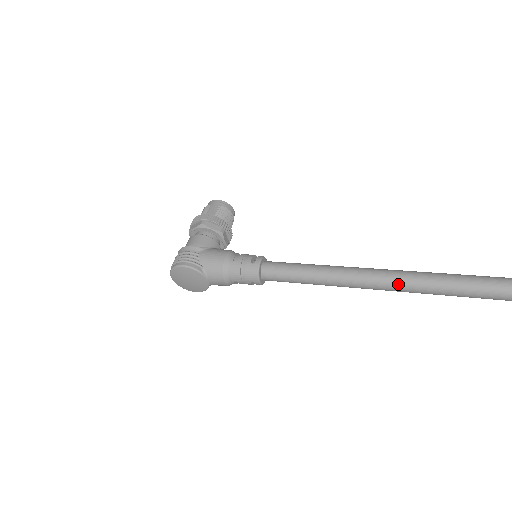
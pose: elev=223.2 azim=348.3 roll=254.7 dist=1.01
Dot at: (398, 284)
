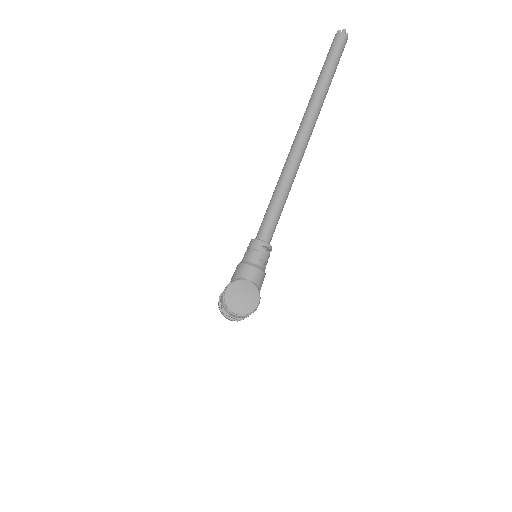
Dot at: (293, 153)
